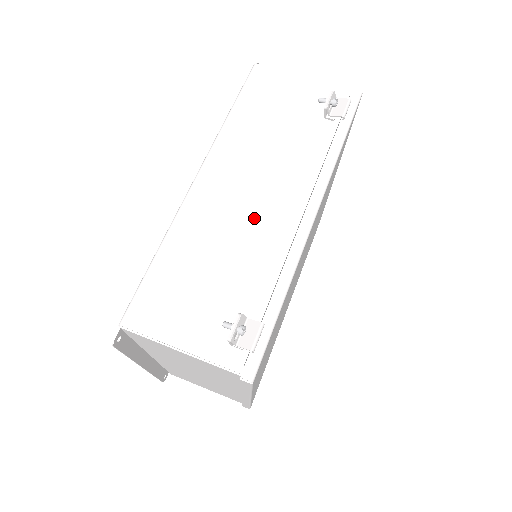
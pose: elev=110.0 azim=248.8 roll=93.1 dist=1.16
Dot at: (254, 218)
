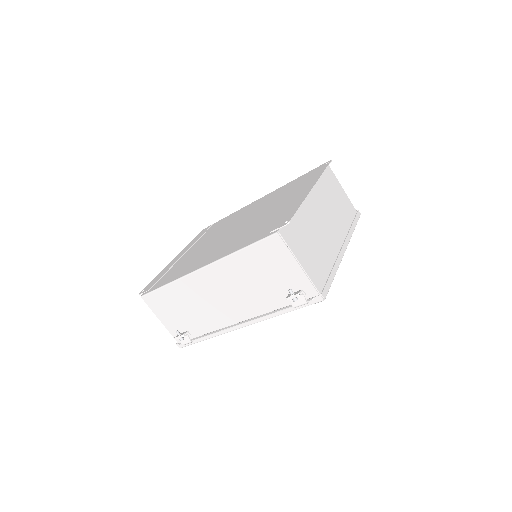
Dot at: (216, 306)
